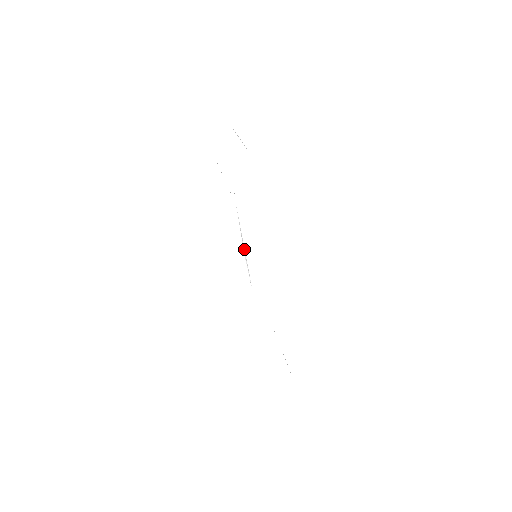
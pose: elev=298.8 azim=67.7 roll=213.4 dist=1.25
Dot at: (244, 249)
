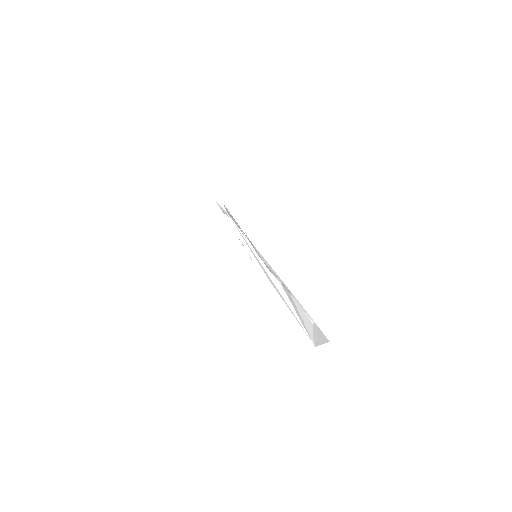
Dot at: occluded
